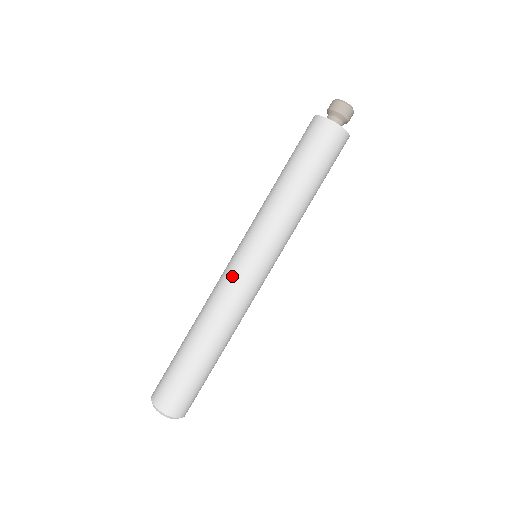
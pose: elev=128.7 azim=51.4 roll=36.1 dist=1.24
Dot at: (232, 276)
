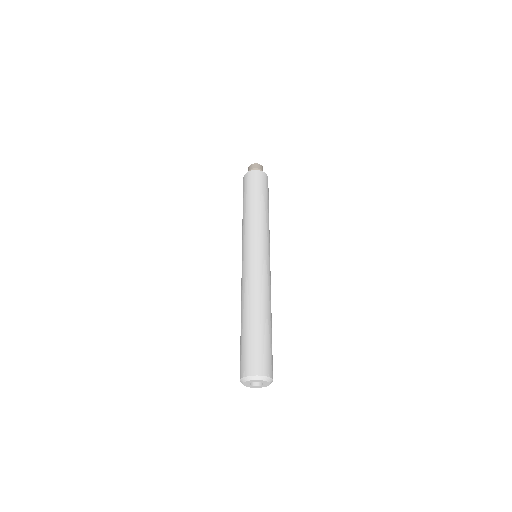
Dot at: (254, 265)
